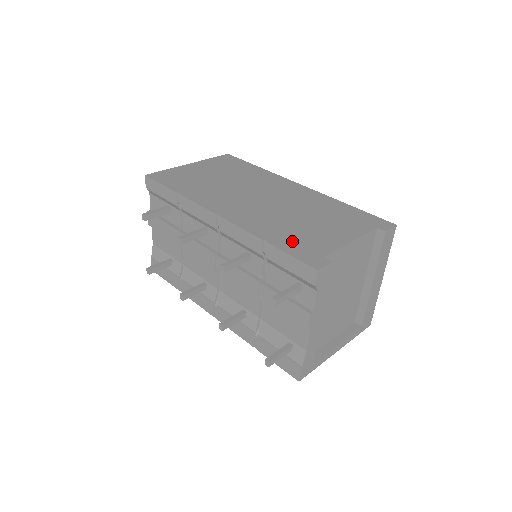
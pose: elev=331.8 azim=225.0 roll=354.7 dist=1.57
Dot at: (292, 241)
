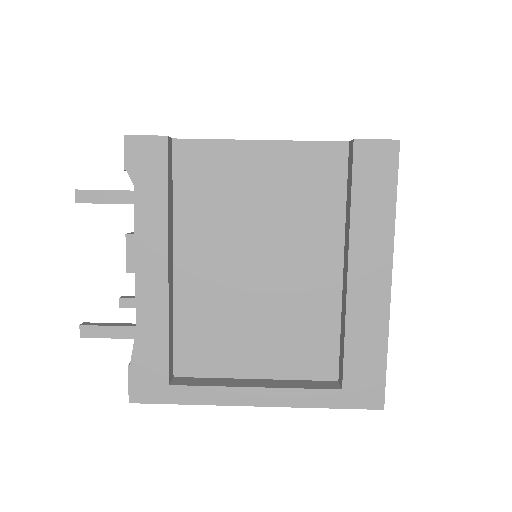
Dot at: occluded
